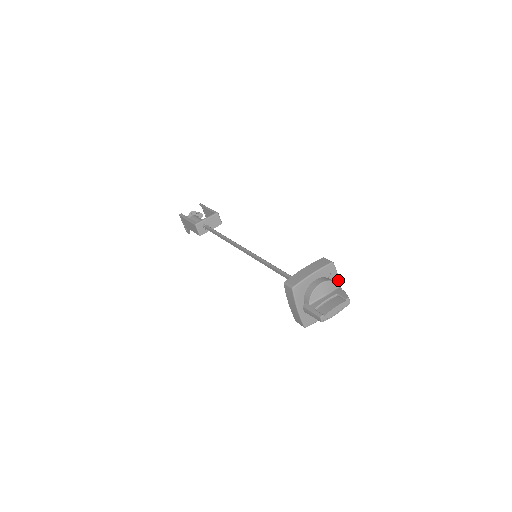
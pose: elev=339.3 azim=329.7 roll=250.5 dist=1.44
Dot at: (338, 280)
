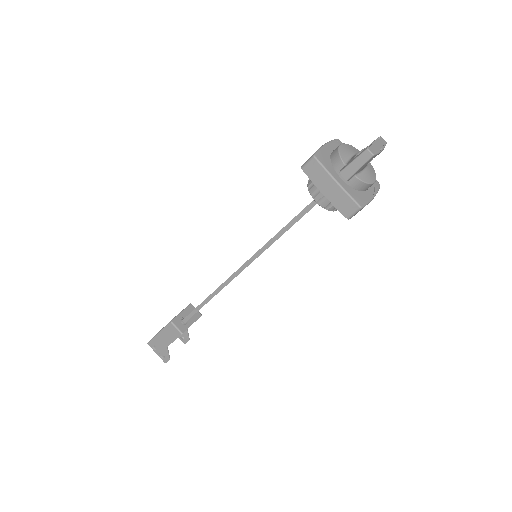
Dot at: occluded
